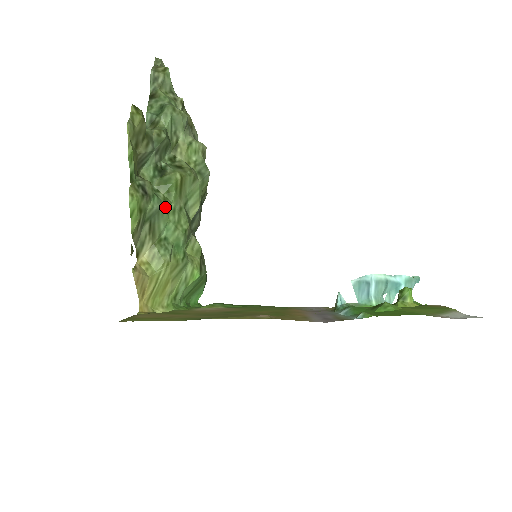
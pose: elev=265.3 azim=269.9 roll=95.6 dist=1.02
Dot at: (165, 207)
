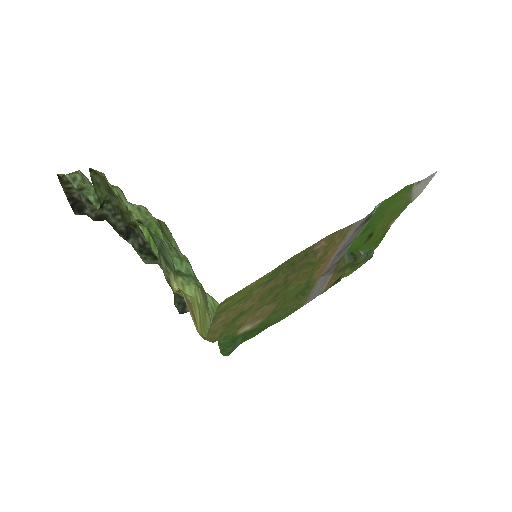
Dot at: (163, 243)
